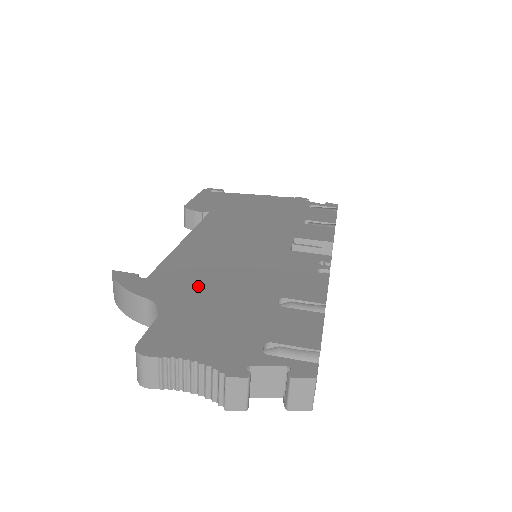
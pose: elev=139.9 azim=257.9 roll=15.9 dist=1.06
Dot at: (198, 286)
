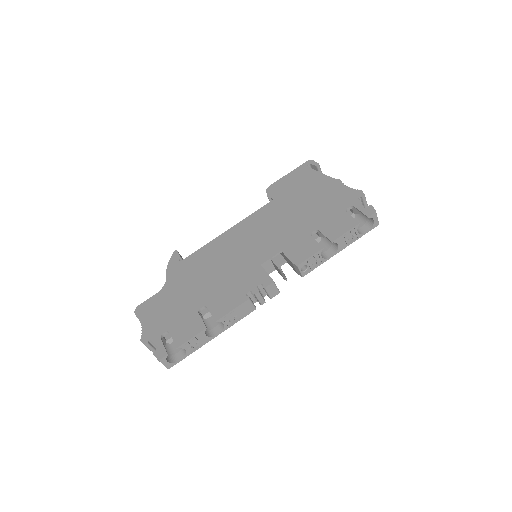
Dot at: (189, 278)
